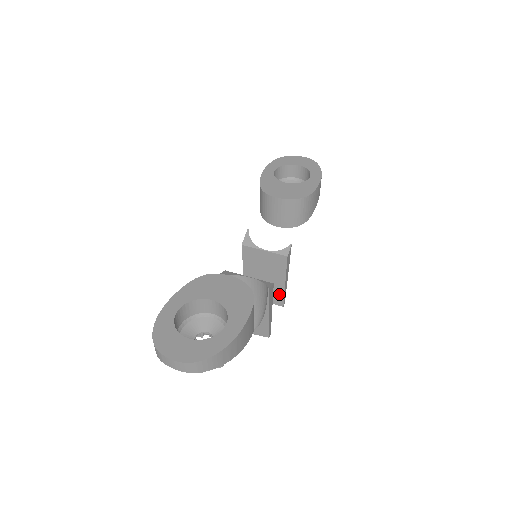
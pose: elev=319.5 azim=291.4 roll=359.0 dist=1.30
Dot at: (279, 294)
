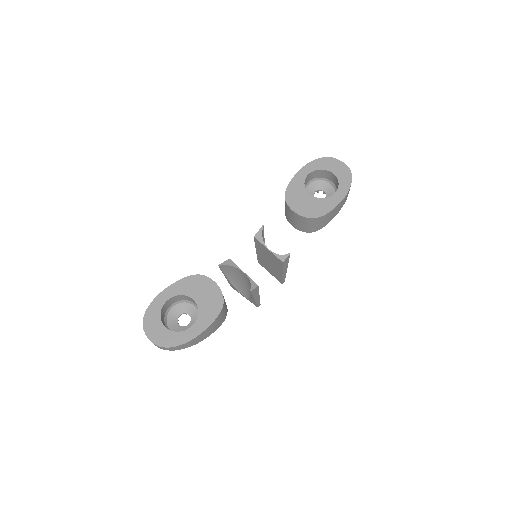
Dot at: (279, 276)
